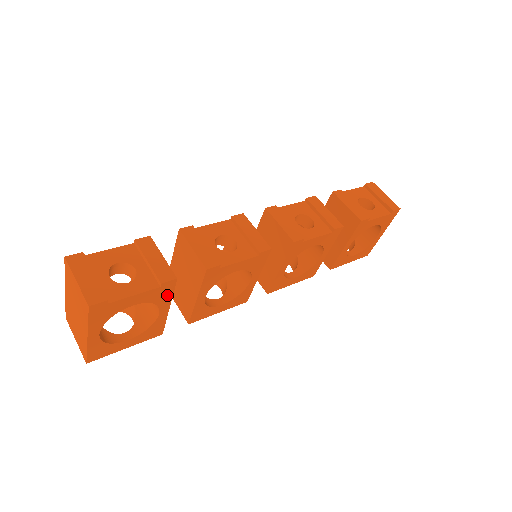
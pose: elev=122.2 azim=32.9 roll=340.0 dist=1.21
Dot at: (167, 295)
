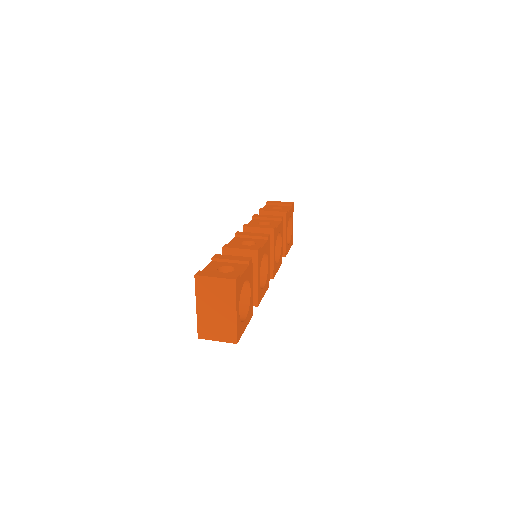
Dot at: (251, 274)
